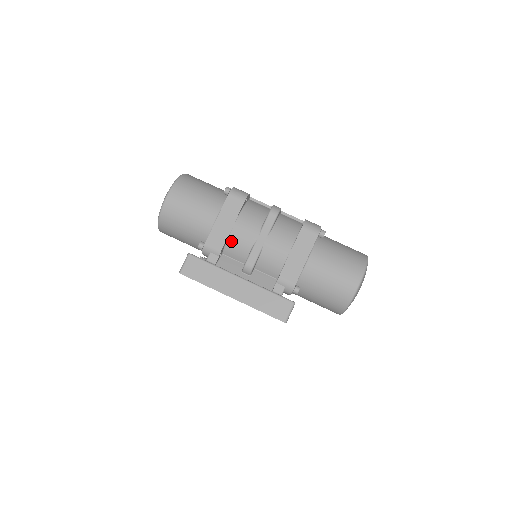
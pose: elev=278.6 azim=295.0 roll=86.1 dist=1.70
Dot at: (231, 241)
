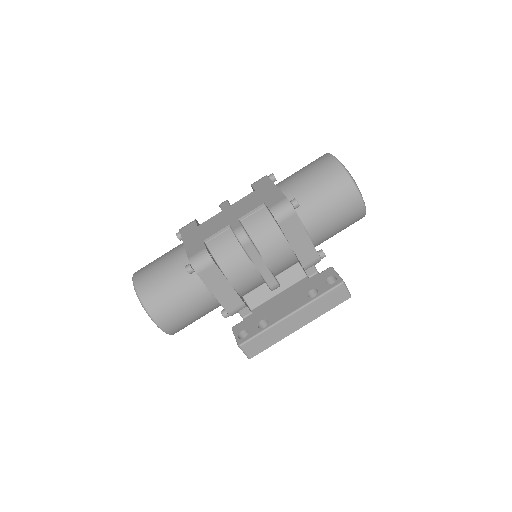
Dot at: (241, 290)
